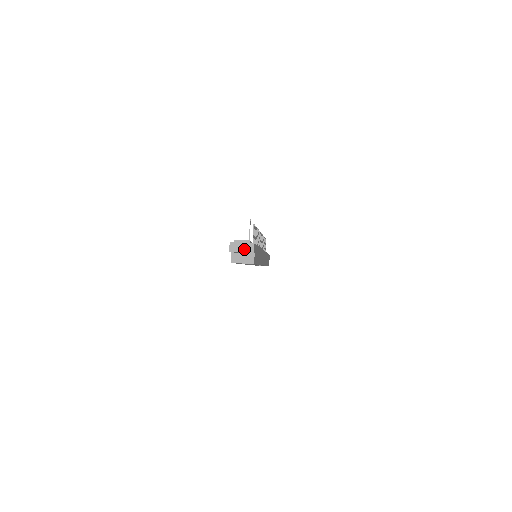
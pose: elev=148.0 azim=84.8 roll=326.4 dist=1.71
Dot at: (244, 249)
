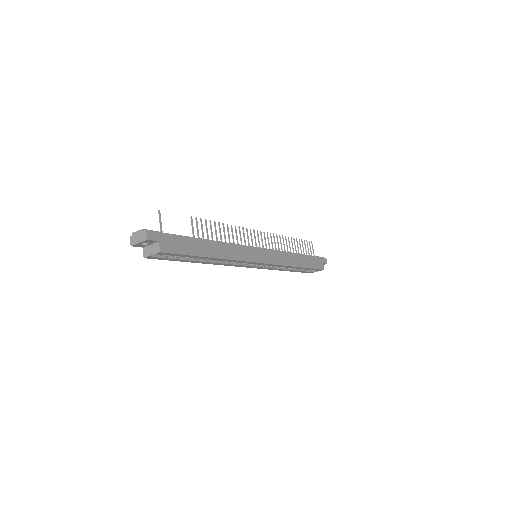
Dot at: (140, 239)
